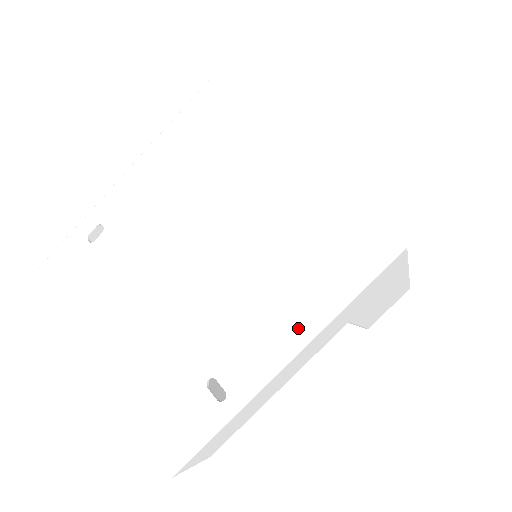
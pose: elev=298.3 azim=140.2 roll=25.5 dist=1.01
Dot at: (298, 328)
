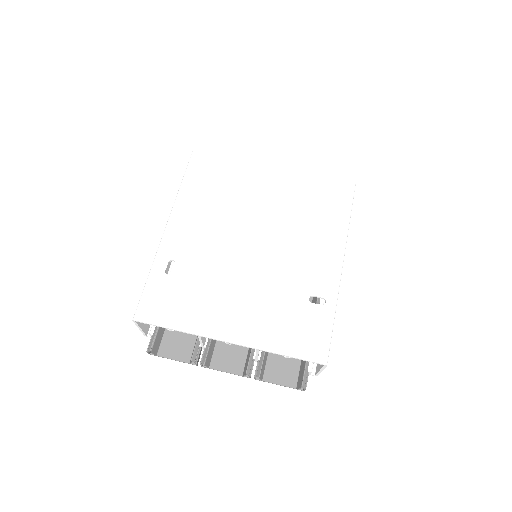
Dot at: (336, 244)
